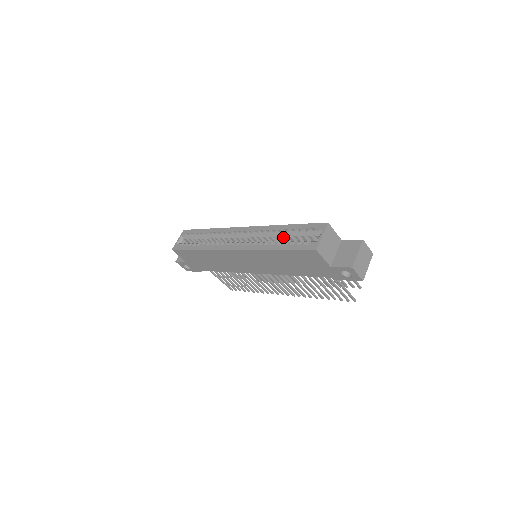
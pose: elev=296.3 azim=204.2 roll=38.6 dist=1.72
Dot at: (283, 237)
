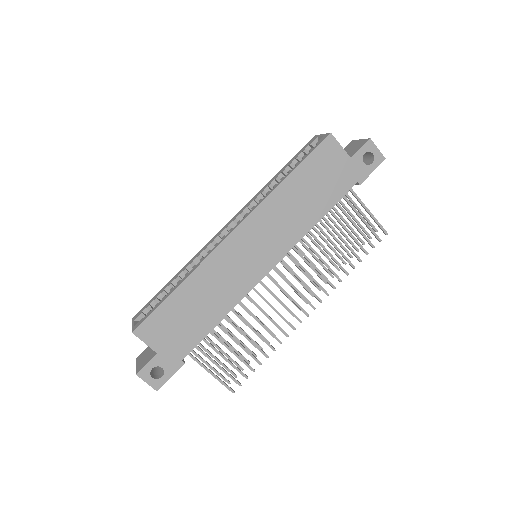
Dot at: occluded
